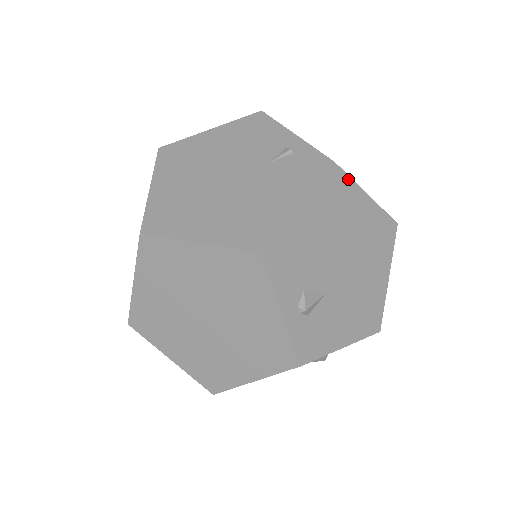
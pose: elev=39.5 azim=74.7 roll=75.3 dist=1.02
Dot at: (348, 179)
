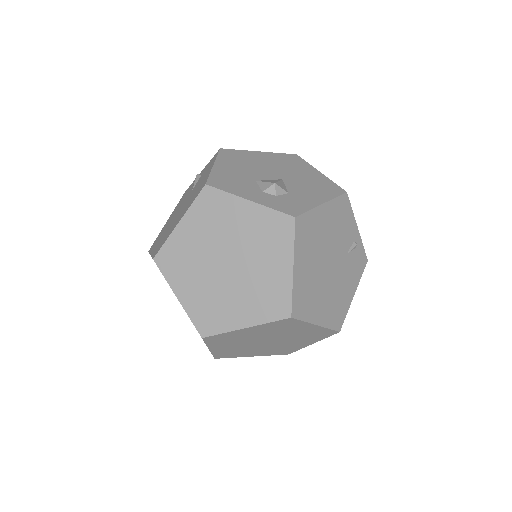
Dot at: occluded
